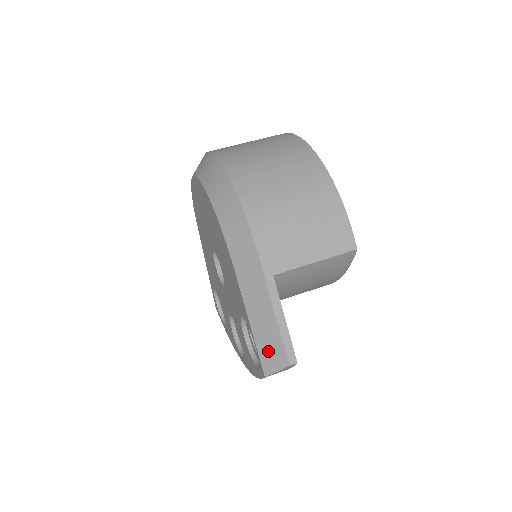
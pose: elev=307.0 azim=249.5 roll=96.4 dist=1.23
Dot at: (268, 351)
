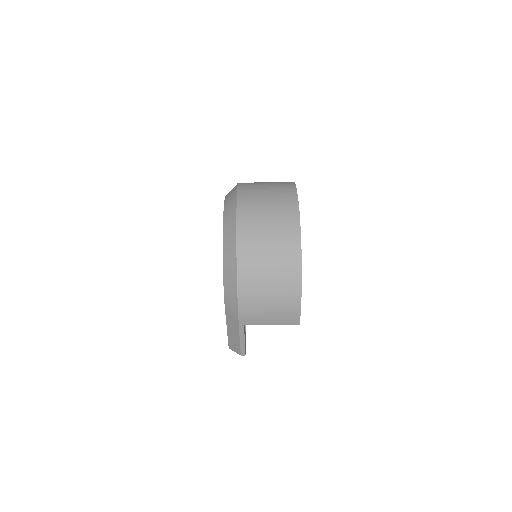
Dot at: (233, 344)
